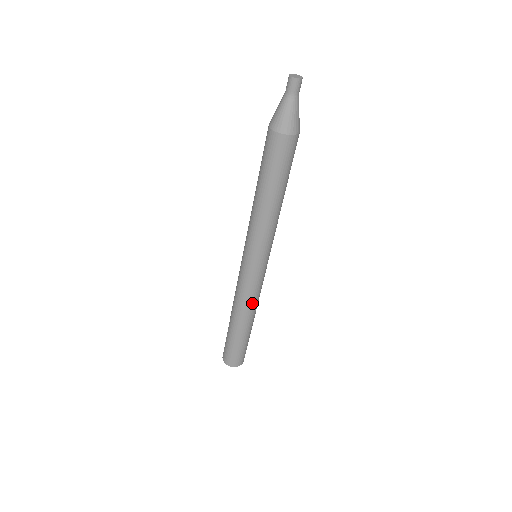
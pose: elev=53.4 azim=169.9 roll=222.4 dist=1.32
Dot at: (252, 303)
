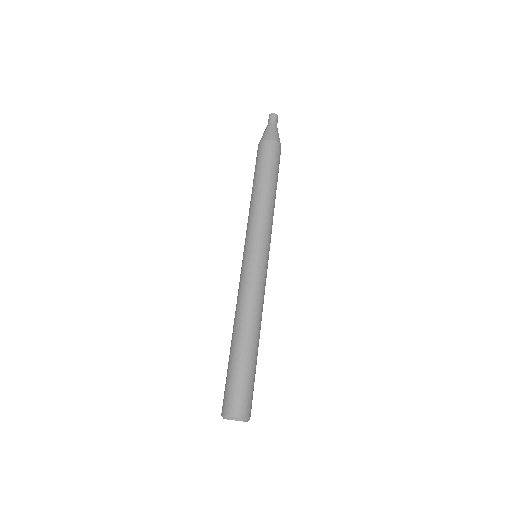
Dot at: (259, 305)
